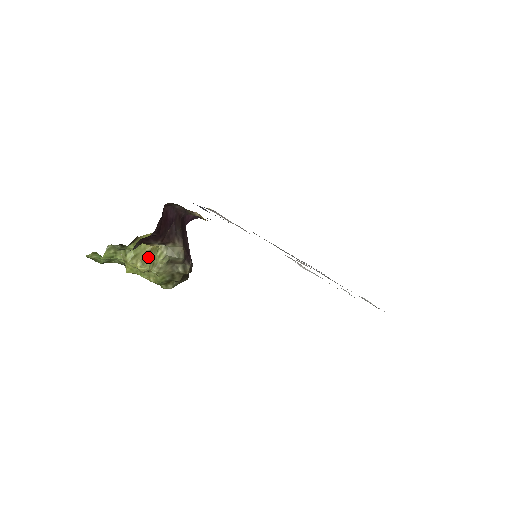
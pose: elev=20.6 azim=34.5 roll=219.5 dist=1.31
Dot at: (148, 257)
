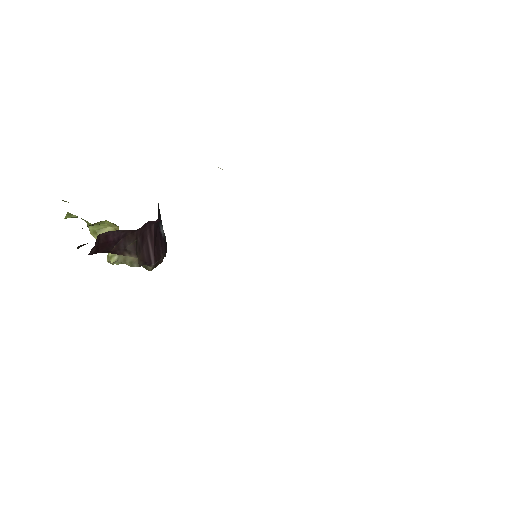
Dot at: occluded
